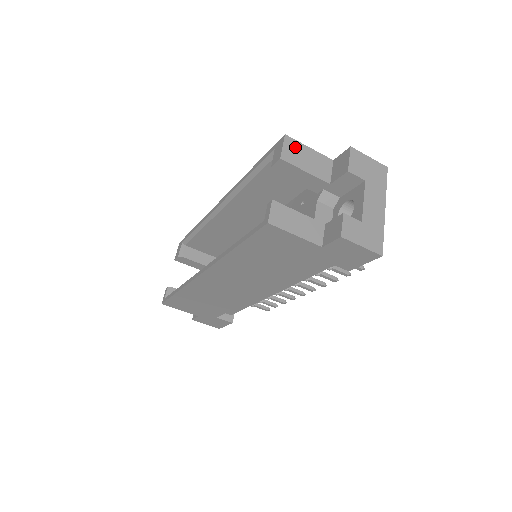
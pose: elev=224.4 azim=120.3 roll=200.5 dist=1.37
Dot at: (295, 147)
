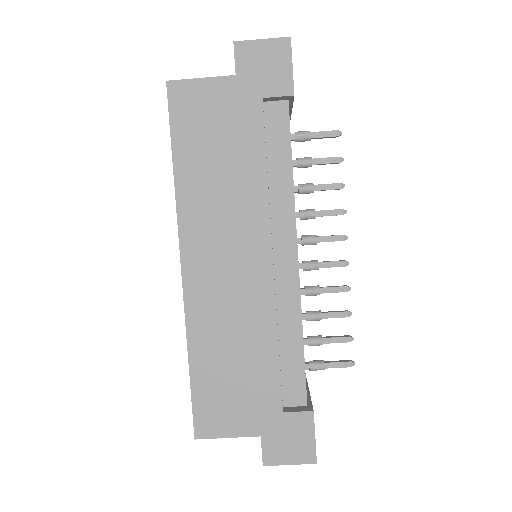
Dot at: occluded
